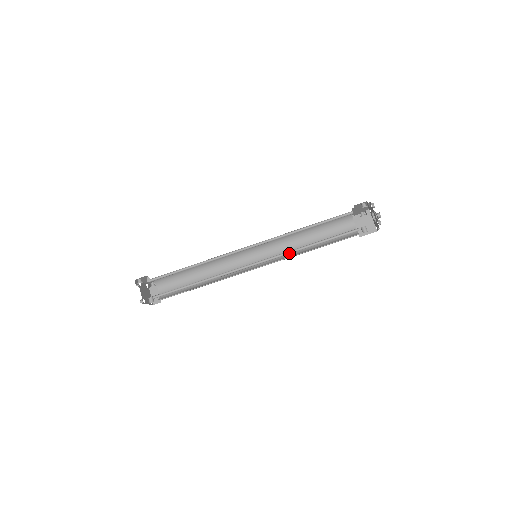
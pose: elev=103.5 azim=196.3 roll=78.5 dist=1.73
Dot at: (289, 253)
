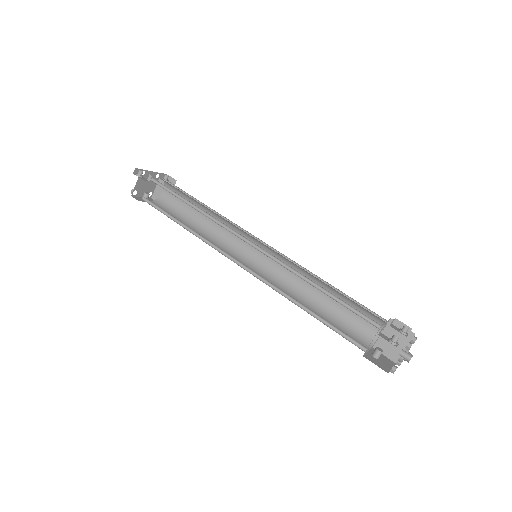
Dot at: (281, 292)
